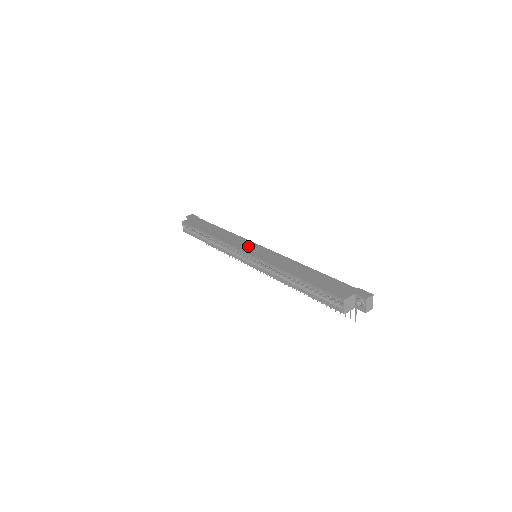
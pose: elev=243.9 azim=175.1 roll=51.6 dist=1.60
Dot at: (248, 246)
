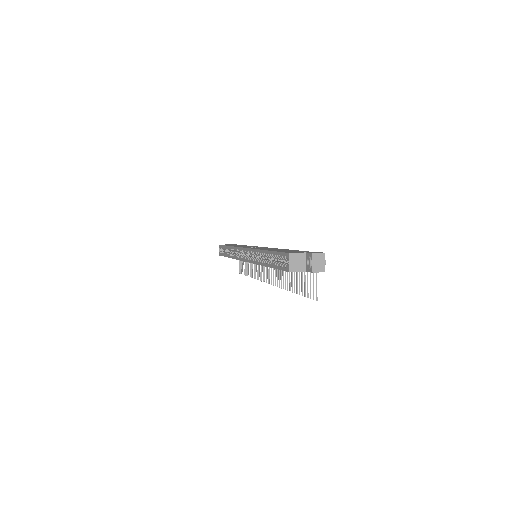
Dot at: occluded
